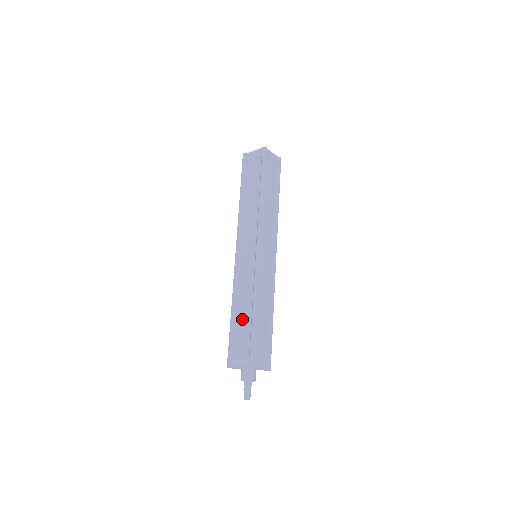
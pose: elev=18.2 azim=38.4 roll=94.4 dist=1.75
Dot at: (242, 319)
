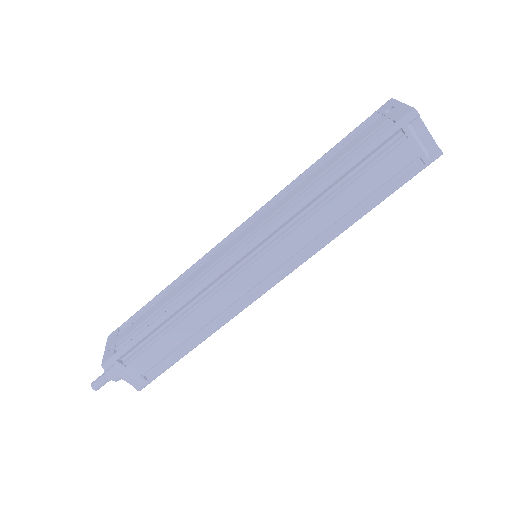
Dot at: (176, 339)
